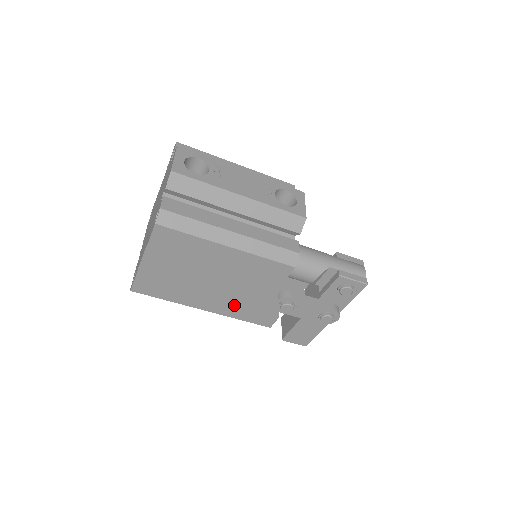
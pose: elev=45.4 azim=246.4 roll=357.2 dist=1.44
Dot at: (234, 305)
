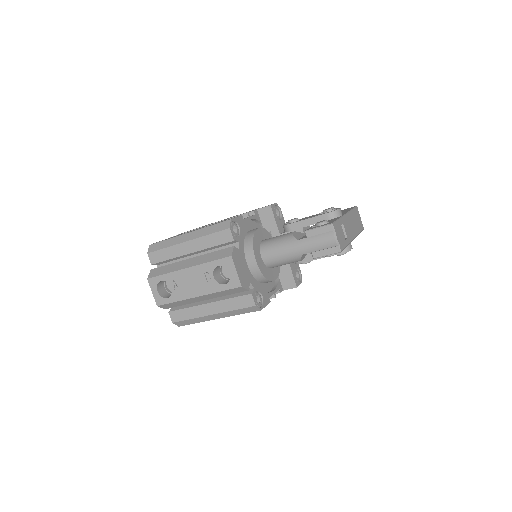
Dot at: occluded
